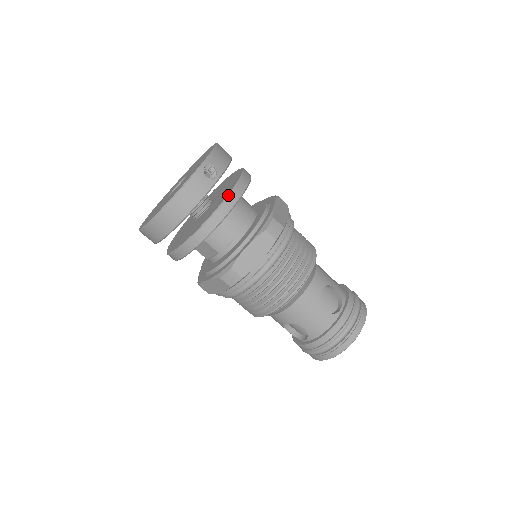
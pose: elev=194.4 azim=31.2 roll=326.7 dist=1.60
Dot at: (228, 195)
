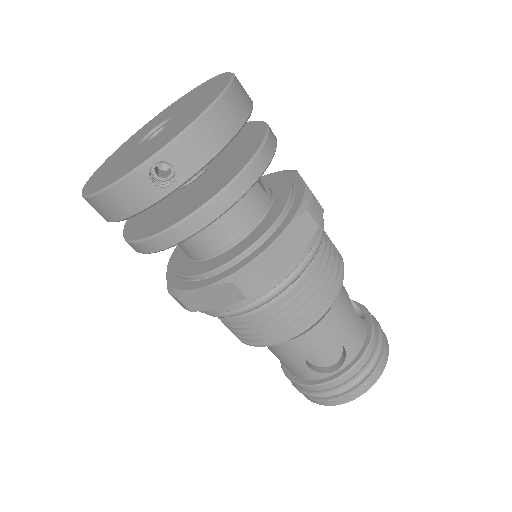
Dot at: (186, 217)
